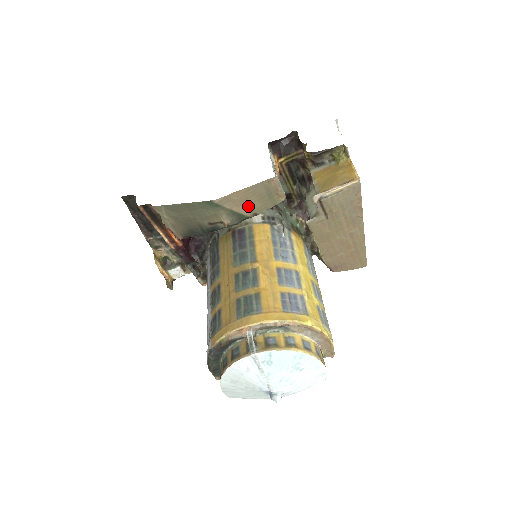
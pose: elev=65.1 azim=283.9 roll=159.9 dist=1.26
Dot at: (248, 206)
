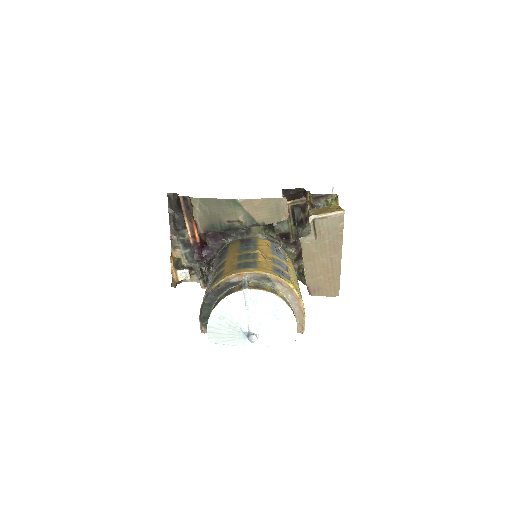
Dot at: (260, 214)
